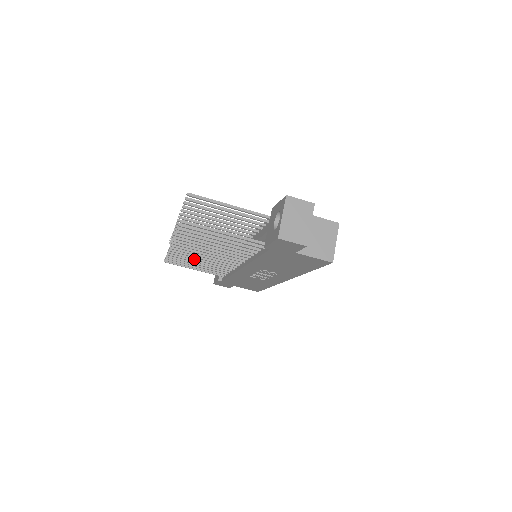
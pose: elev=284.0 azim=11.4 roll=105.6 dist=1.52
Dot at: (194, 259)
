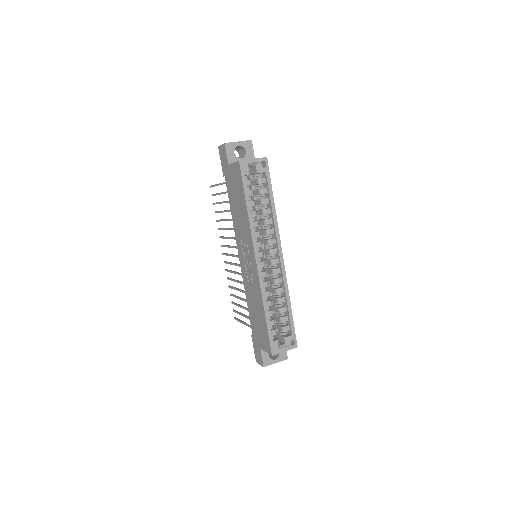
Dot at: (234, 280)
